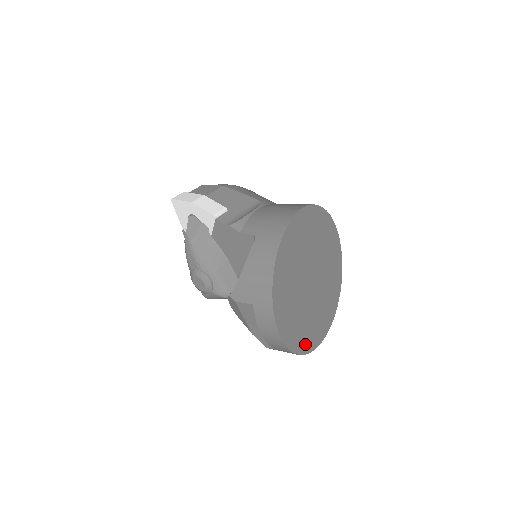
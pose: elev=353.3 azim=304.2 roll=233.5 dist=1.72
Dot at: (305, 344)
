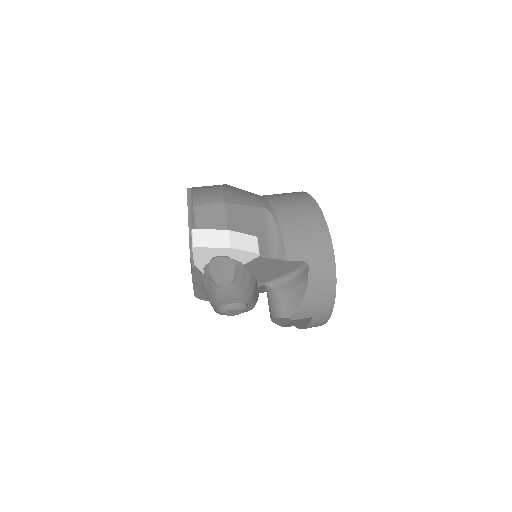
Dot at: occluded
